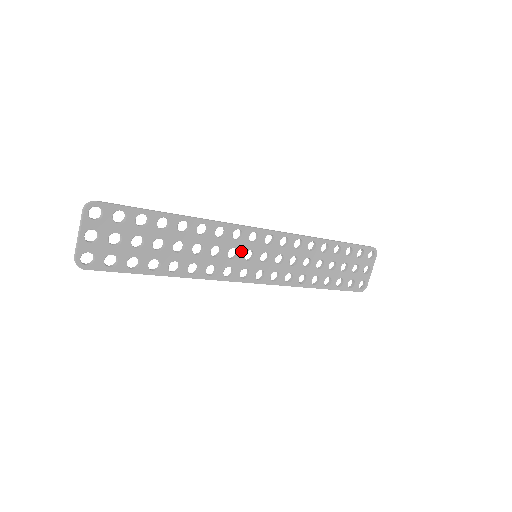
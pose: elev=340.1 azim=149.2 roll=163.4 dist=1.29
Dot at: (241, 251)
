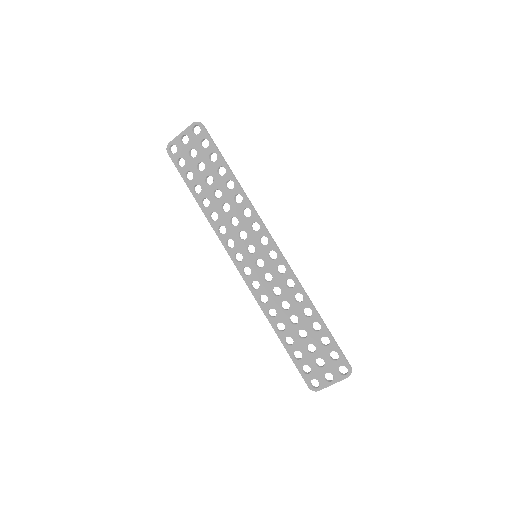
Dot at: (249, 240)
